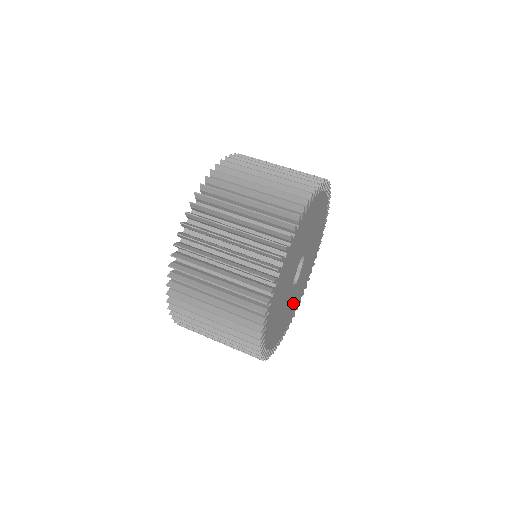
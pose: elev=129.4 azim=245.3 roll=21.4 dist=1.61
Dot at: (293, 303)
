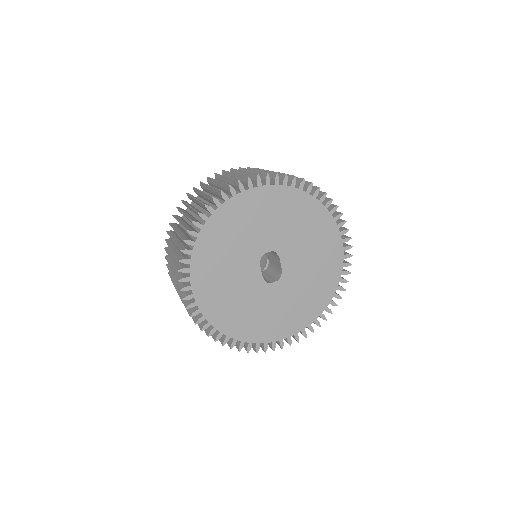
Dot at: (301, 299)
